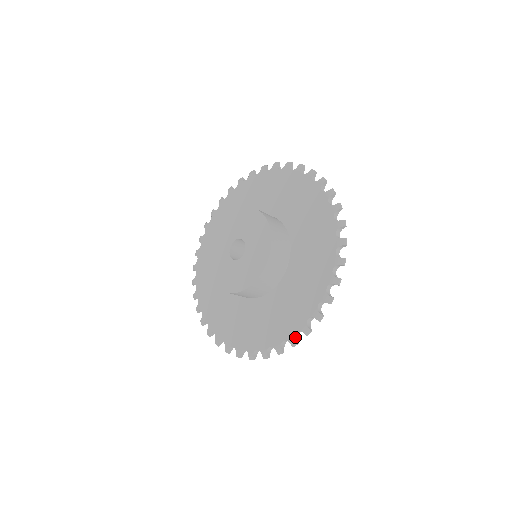
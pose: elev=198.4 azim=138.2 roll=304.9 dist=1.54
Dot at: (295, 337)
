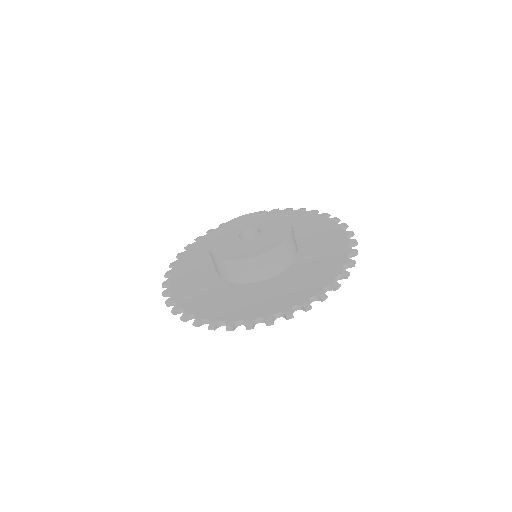
Dot at: (218, 324)
